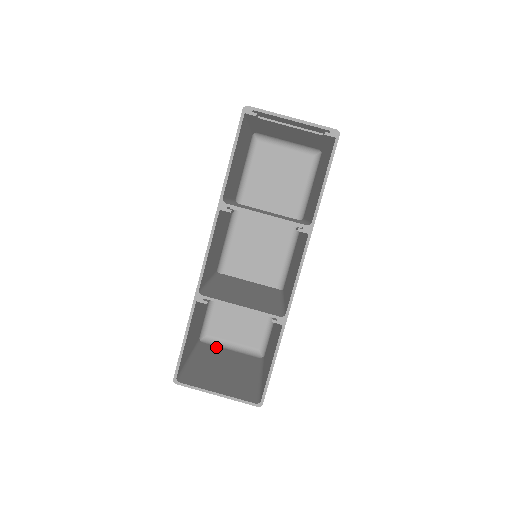
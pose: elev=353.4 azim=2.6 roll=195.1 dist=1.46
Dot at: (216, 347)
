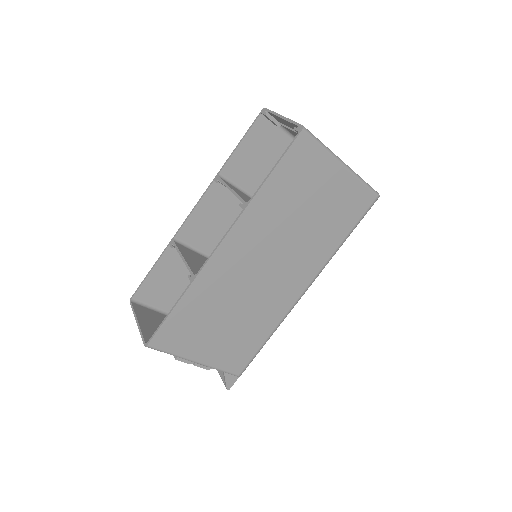
Dot at: occluded
